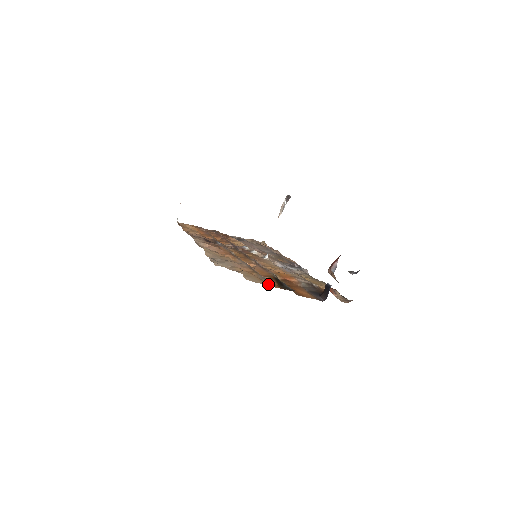
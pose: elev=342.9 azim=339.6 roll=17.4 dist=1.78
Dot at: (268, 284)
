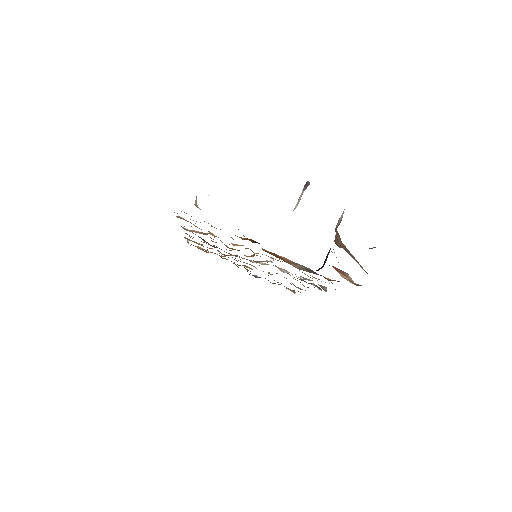
Dot at: occluded
